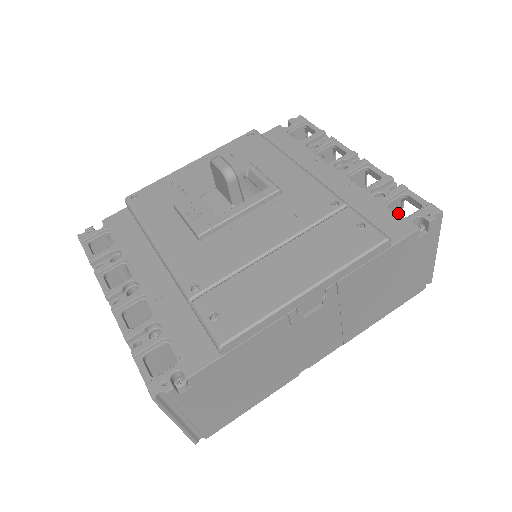
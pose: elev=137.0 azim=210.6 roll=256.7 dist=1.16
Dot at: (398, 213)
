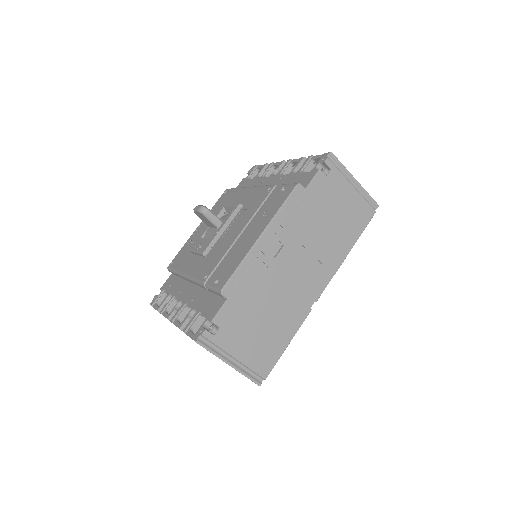
Dot at: occluded
